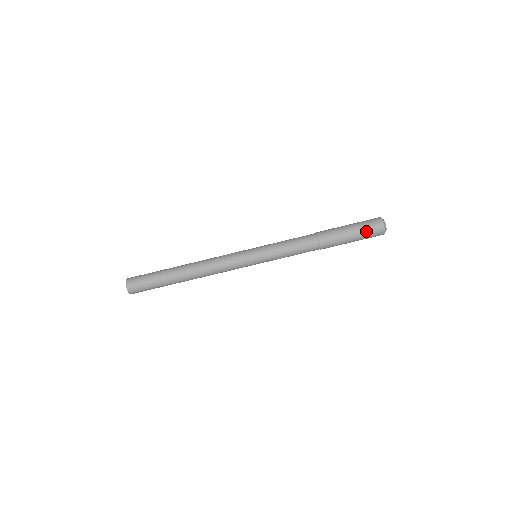
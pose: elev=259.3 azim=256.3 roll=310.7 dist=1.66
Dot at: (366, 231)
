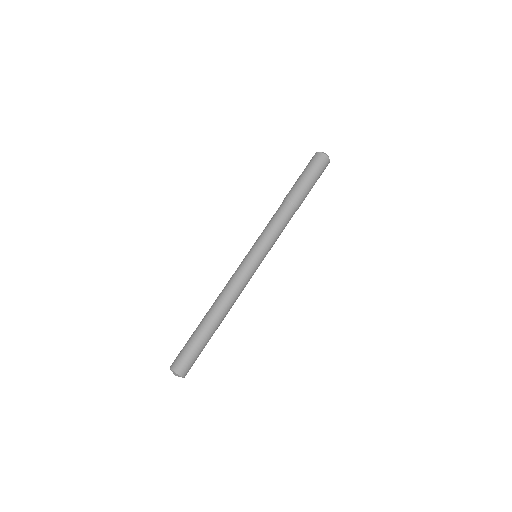
Dot at: (315, 167)
